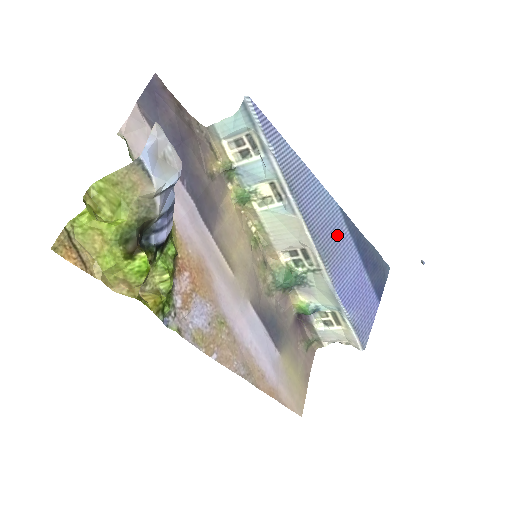
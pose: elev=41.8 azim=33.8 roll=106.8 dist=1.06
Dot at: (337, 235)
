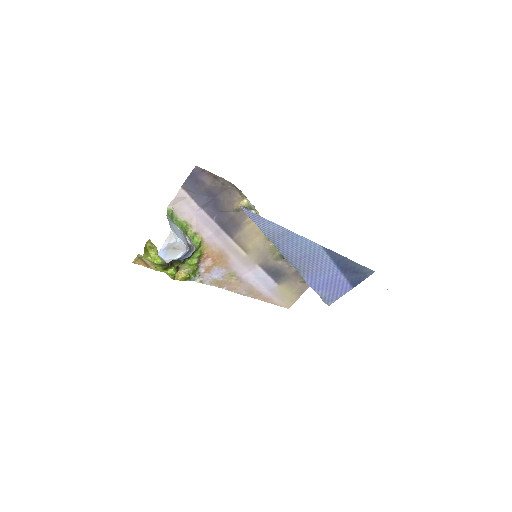
Dot at: (316, 260)
